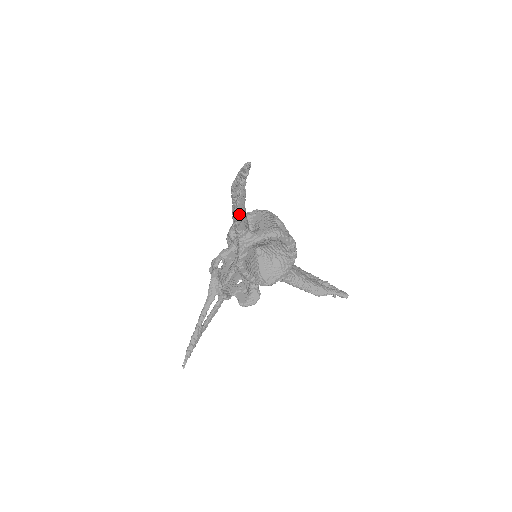
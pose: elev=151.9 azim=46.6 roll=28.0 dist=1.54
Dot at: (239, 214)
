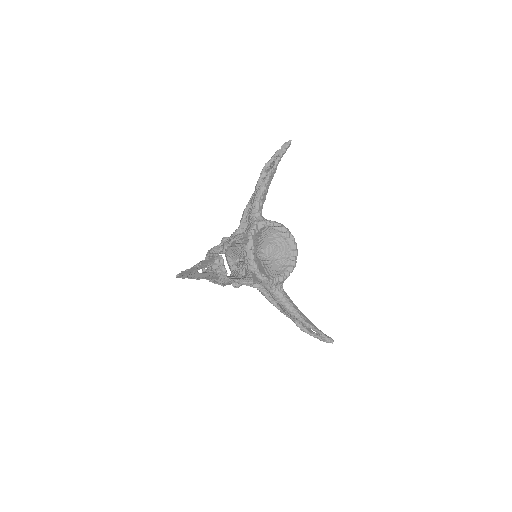
Dot at: (264, 188)
